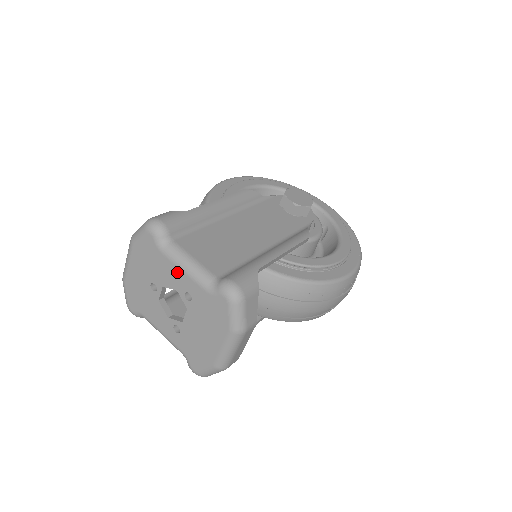
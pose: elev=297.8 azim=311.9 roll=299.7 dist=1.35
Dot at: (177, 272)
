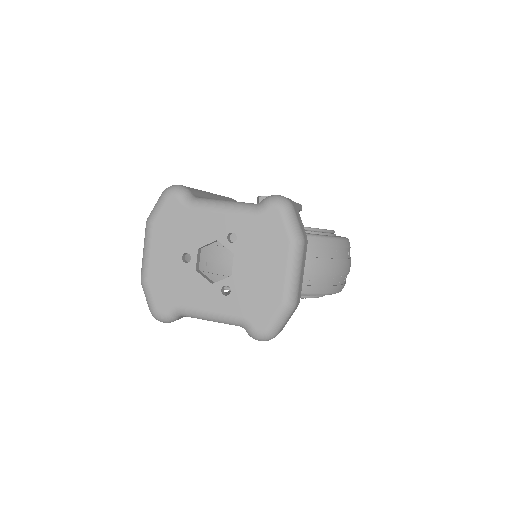
Dot at: (213, 217)
